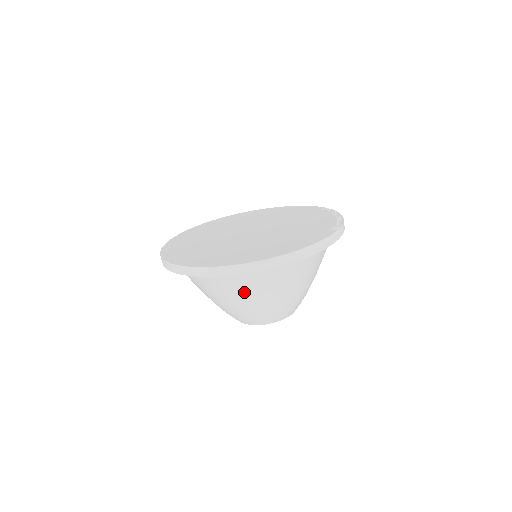
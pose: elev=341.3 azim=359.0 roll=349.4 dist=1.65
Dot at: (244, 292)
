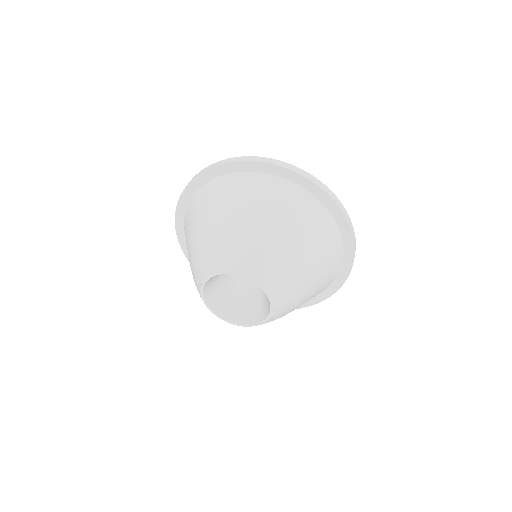
Dot at: (312, 237)
